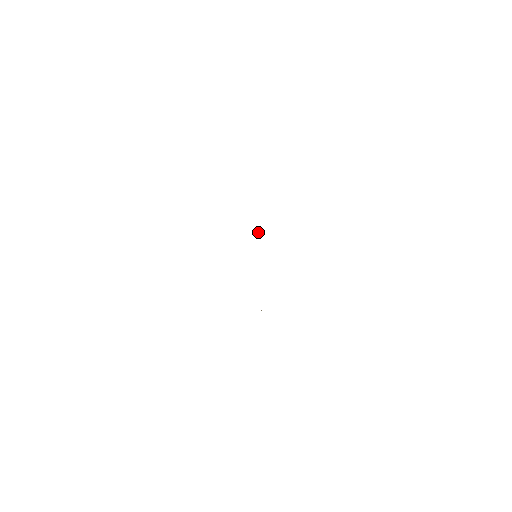
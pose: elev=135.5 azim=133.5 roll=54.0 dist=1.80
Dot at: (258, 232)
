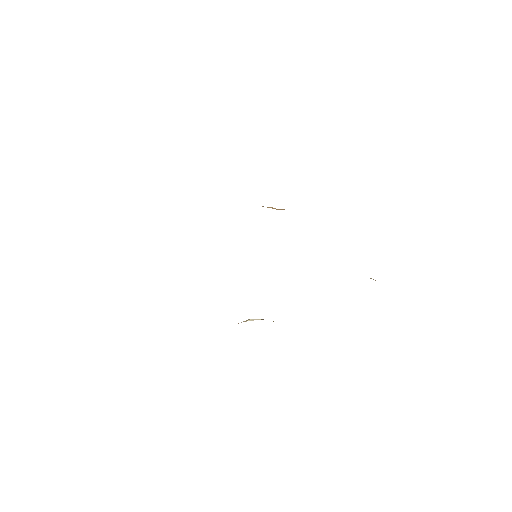
Dot at: occluded
